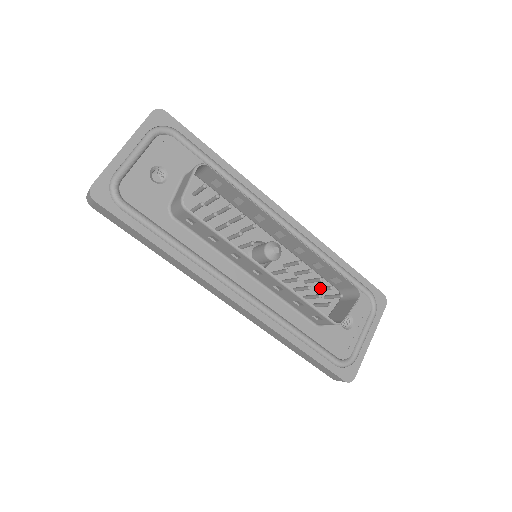
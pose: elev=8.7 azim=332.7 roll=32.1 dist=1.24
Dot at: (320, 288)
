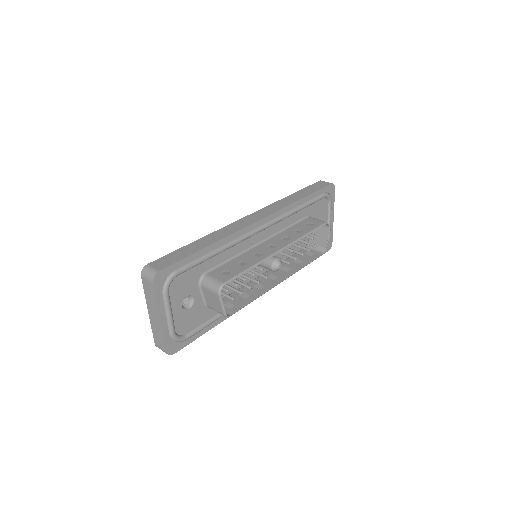
Dot at: occluded
